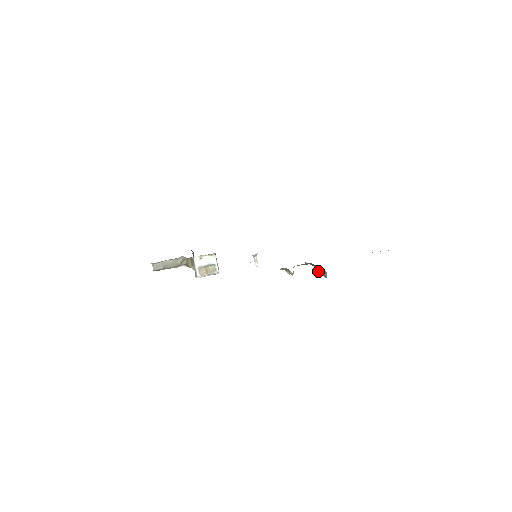
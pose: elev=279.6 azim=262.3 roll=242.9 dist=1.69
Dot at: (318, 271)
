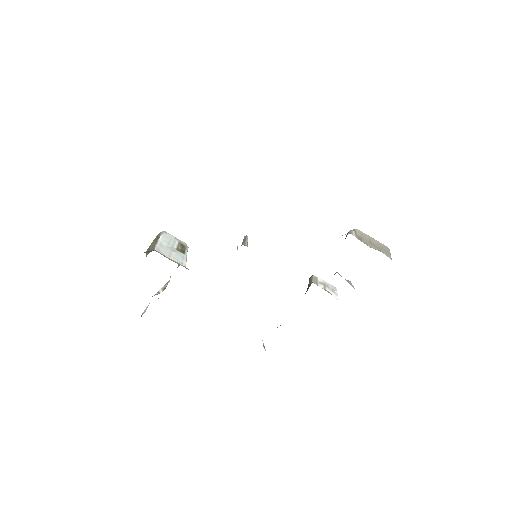
Dot at: occluded
